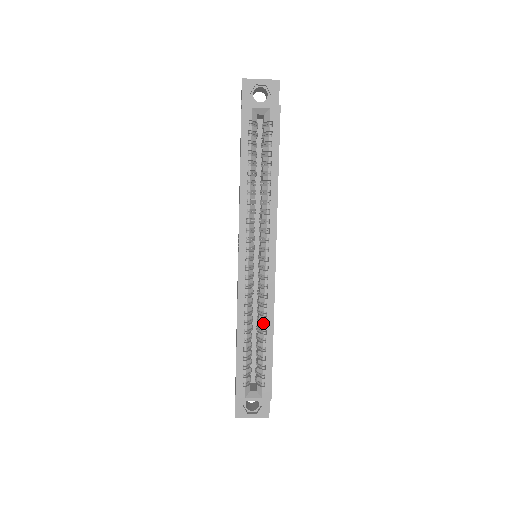
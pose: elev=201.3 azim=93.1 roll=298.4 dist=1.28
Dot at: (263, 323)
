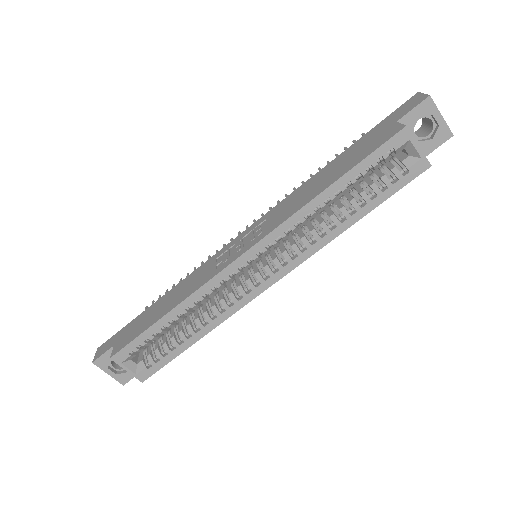
Dot at: (203, 321)
